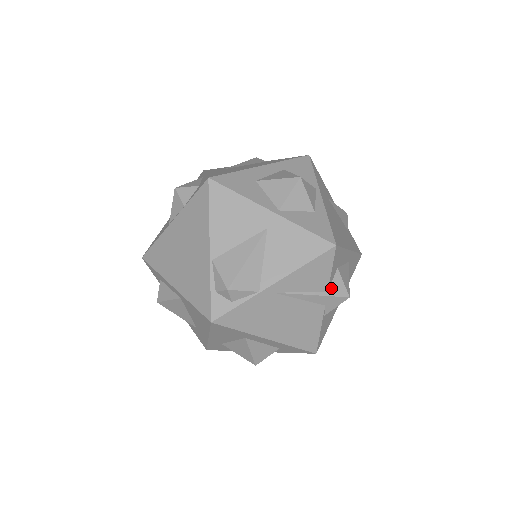
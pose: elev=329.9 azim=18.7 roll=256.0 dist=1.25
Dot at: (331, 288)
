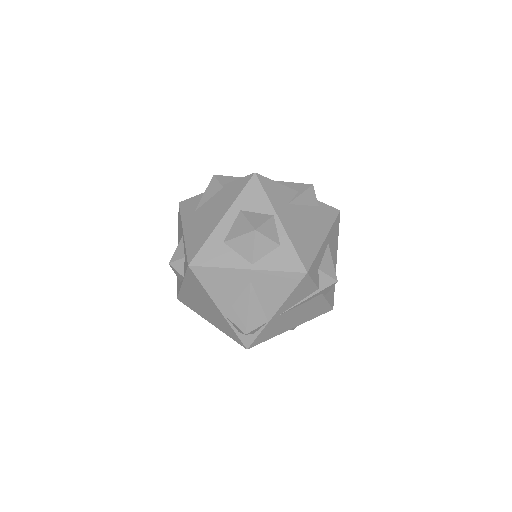
Dot at: (320, 285)
